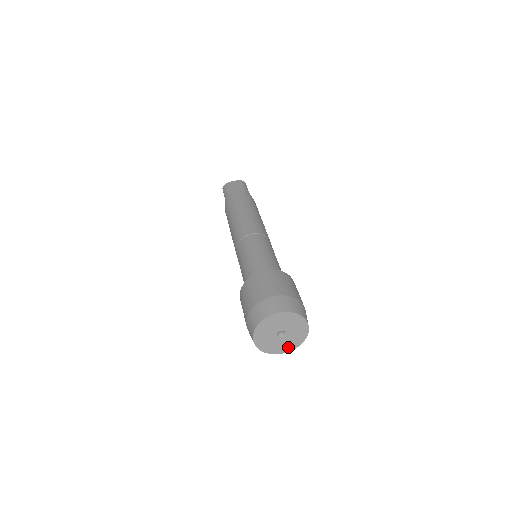
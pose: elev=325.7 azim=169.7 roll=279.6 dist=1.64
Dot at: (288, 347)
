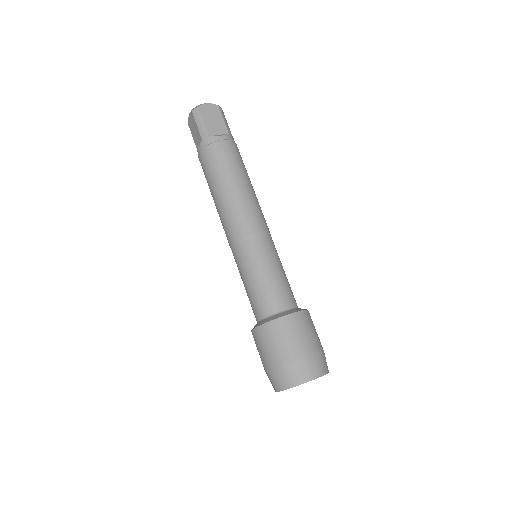
Dot at: occluded
